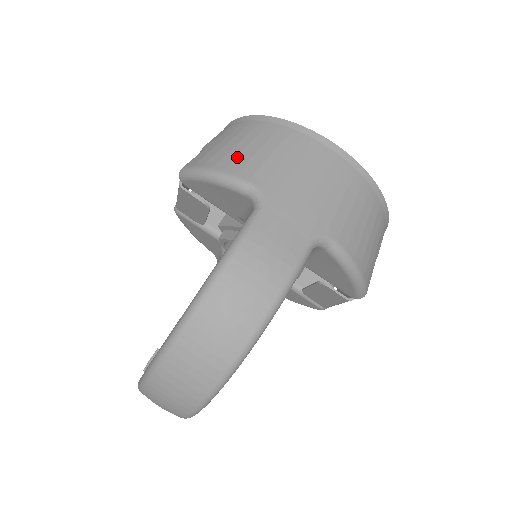
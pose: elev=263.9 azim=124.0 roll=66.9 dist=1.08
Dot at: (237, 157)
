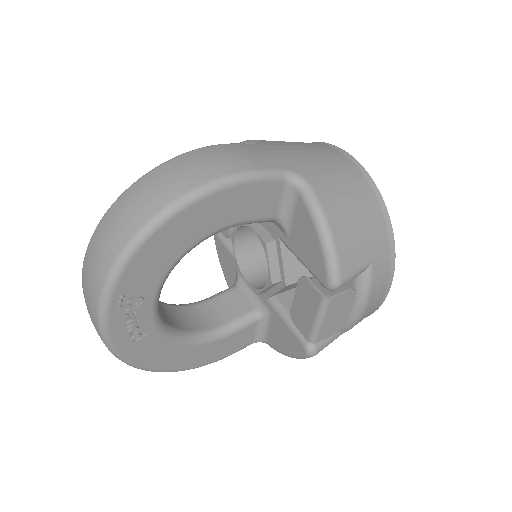
Dot at: occluded
